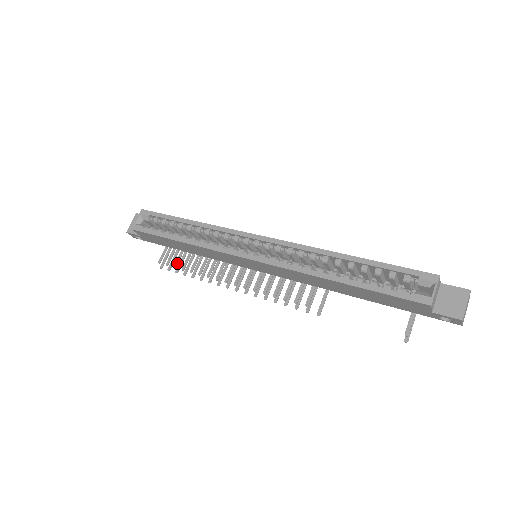
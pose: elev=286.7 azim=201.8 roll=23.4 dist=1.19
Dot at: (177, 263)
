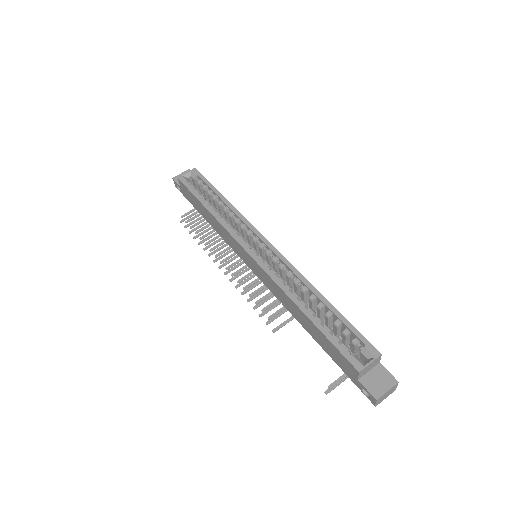
Dot at: occluded
